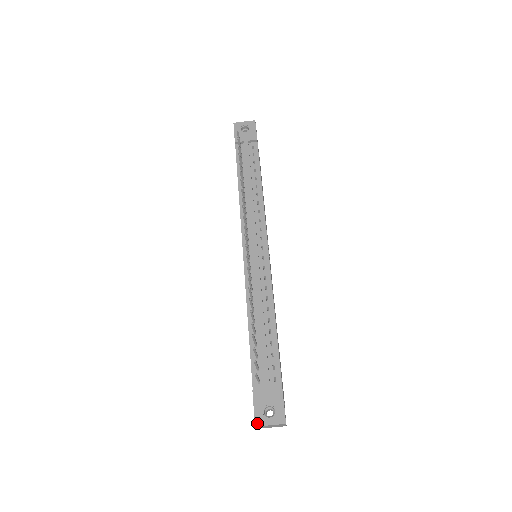
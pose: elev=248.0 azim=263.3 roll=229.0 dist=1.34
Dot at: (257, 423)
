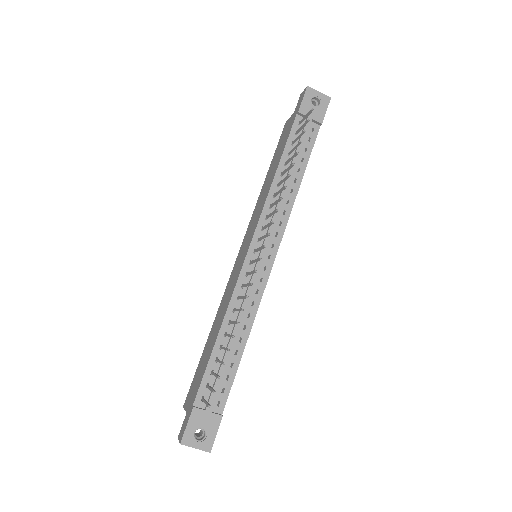
Dot at: (184, 441)
